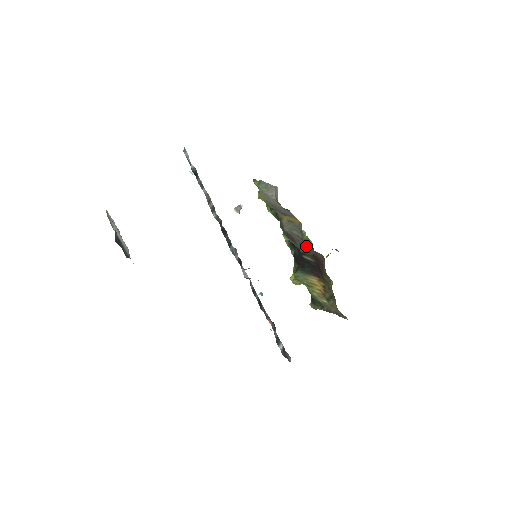
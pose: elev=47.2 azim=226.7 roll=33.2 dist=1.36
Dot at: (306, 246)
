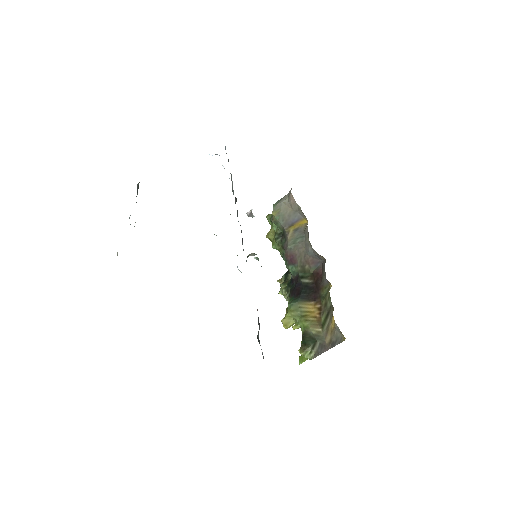
Dot at: (307, 256)
